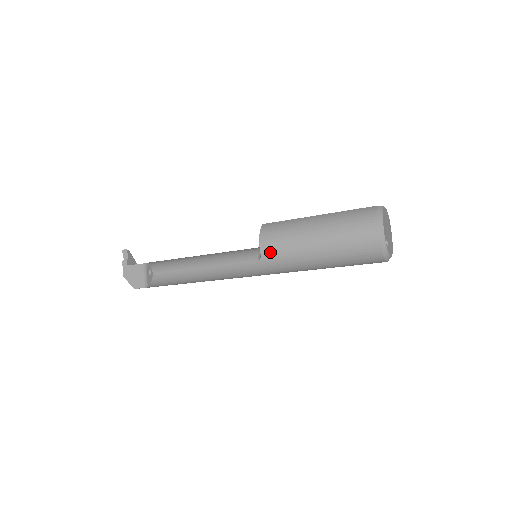
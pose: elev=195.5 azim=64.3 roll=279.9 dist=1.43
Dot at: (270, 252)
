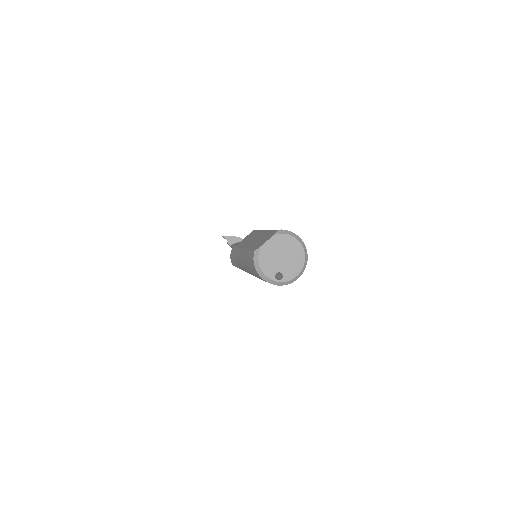
Dot at: occluded
